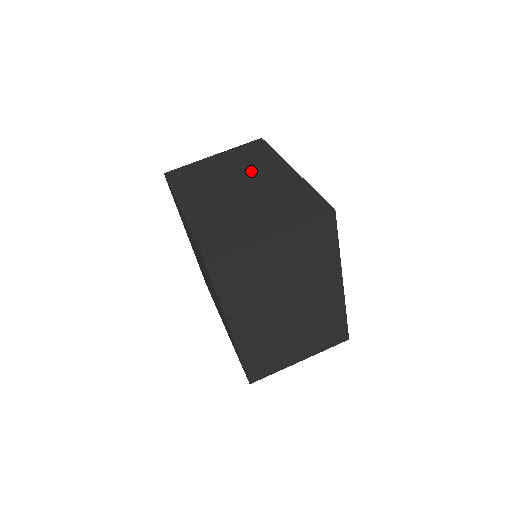
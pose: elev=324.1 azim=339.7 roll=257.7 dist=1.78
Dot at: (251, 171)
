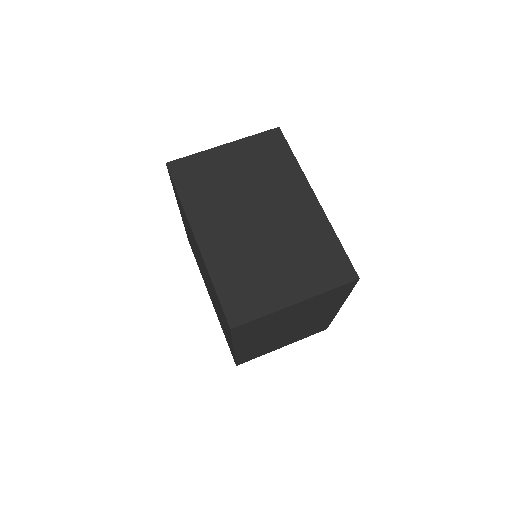
Dot at: occluded
